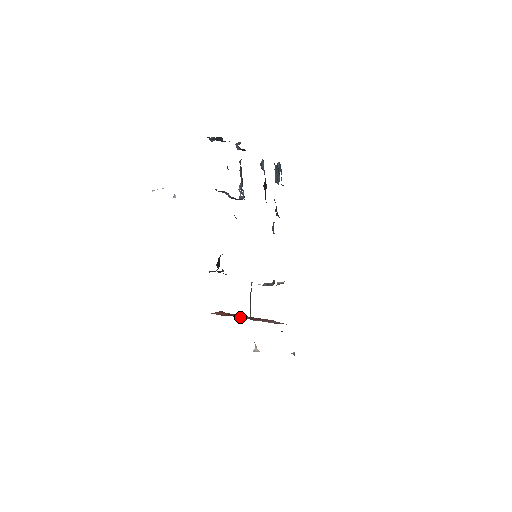
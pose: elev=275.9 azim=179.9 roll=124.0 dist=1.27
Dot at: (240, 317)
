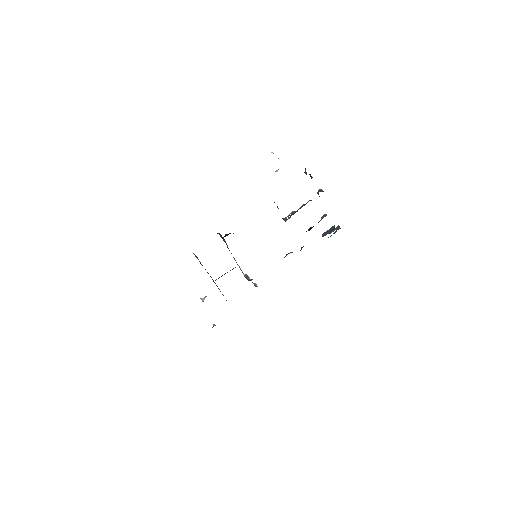
Dot at: (208, 273)
